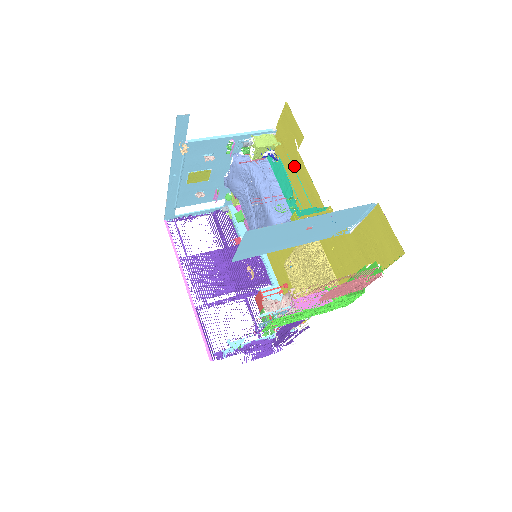
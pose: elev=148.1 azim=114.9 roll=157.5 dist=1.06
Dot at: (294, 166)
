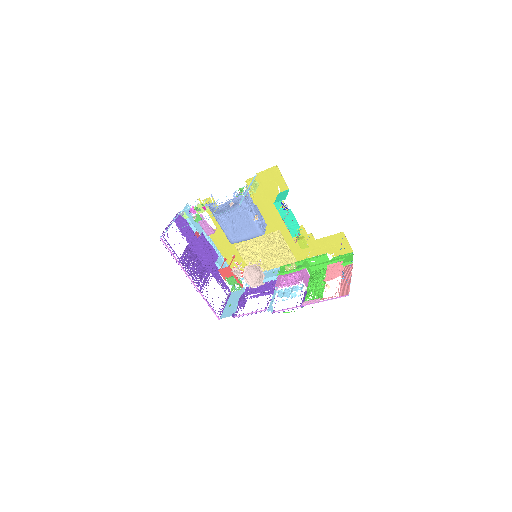
Dot at: (271, 199)
